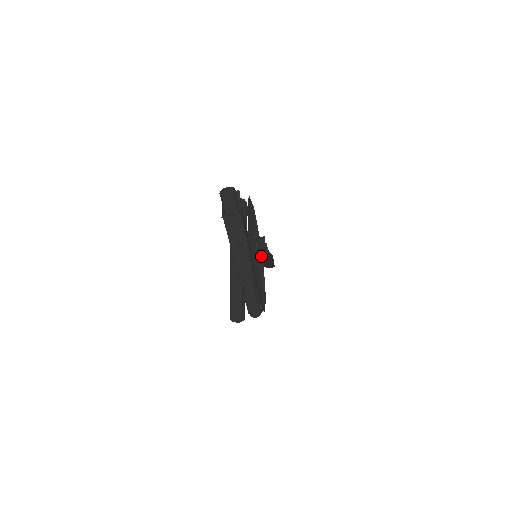
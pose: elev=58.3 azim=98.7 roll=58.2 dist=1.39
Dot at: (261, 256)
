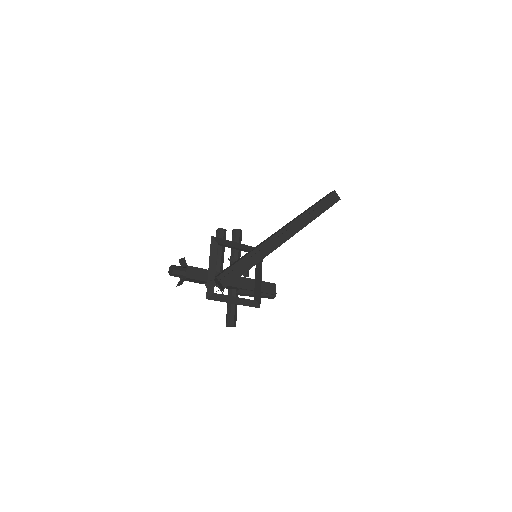
Dot at: (226, 286)
